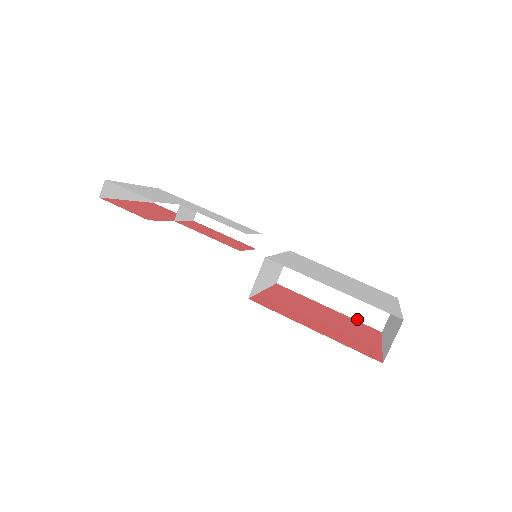
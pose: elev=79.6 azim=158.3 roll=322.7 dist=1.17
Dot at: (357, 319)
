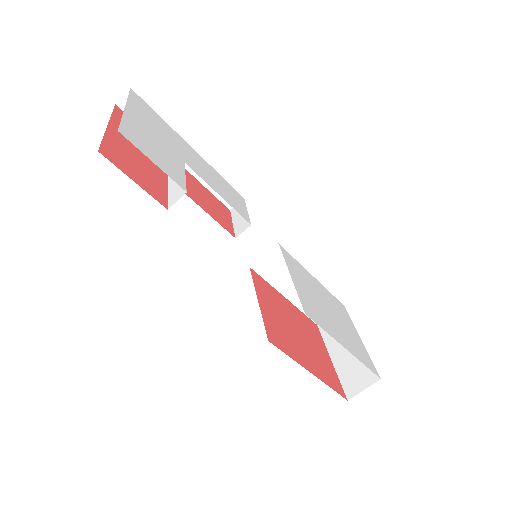
Dot at: (304, 312)
